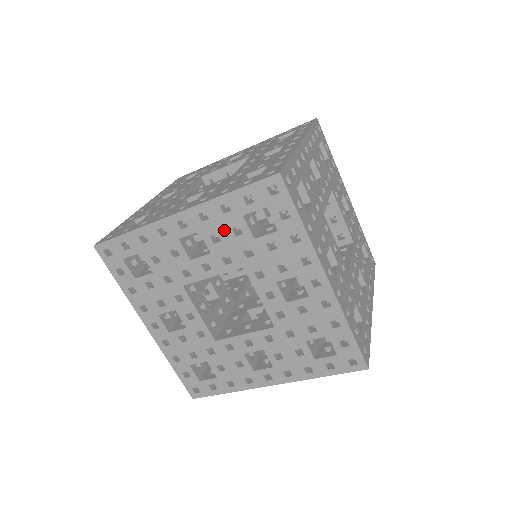
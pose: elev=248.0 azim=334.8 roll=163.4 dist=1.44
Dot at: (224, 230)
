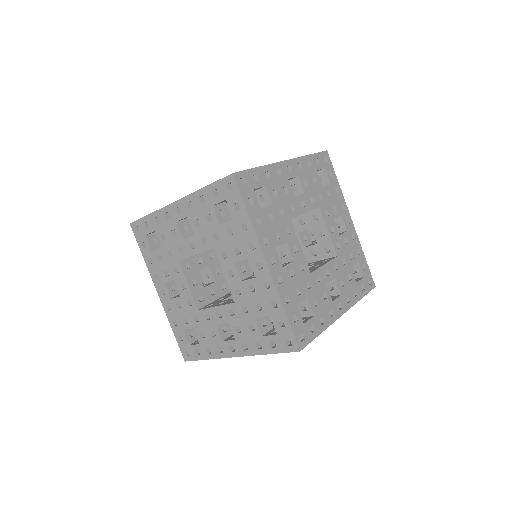
Dot at: (202, 217)
